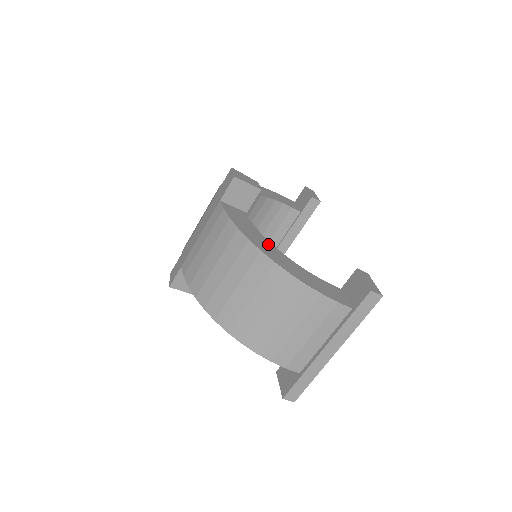
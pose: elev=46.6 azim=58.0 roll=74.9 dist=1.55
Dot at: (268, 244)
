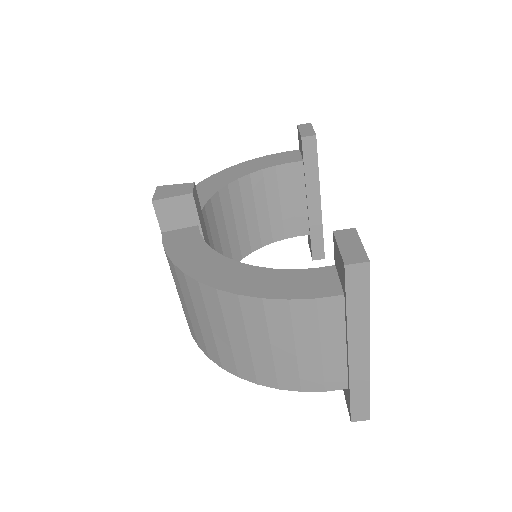
Dot at: (216, 260)
